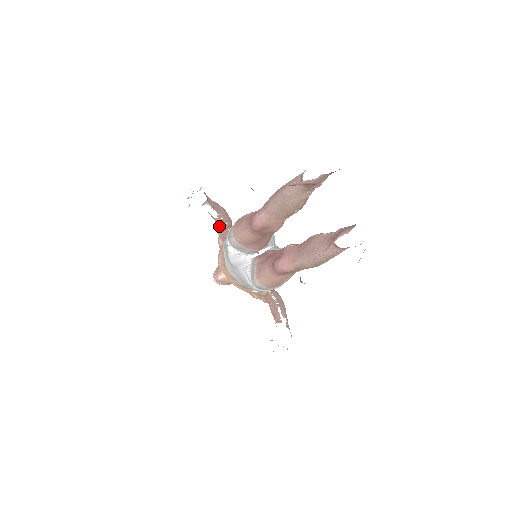
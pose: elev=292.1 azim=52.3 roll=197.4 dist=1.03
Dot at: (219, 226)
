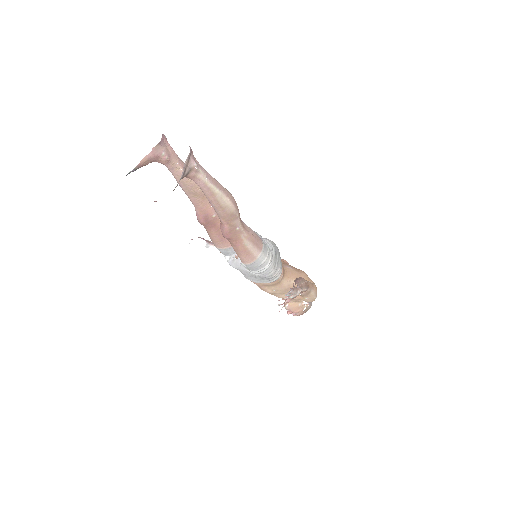
Dot at: occluded
